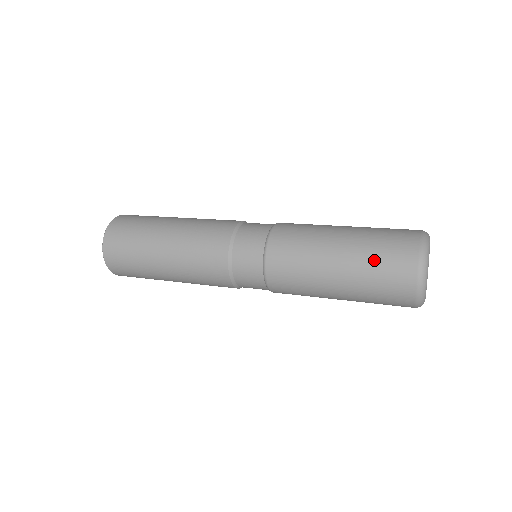
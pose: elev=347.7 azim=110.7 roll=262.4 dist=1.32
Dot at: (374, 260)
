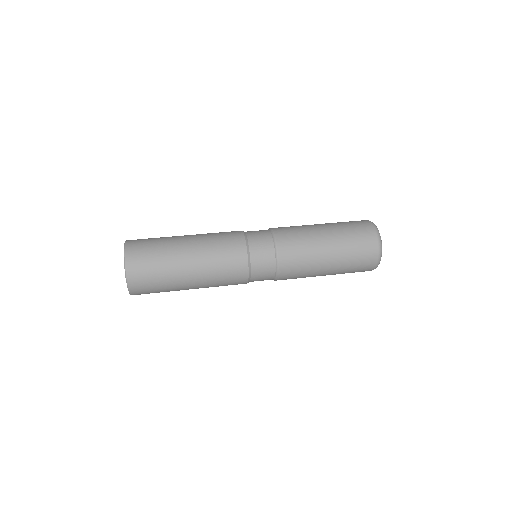
Dot at: (349, 272)
